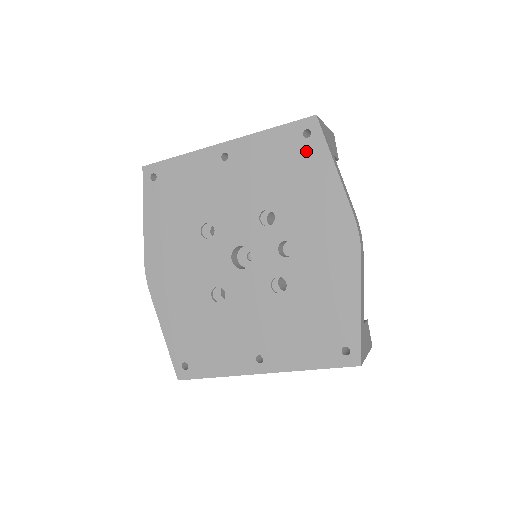
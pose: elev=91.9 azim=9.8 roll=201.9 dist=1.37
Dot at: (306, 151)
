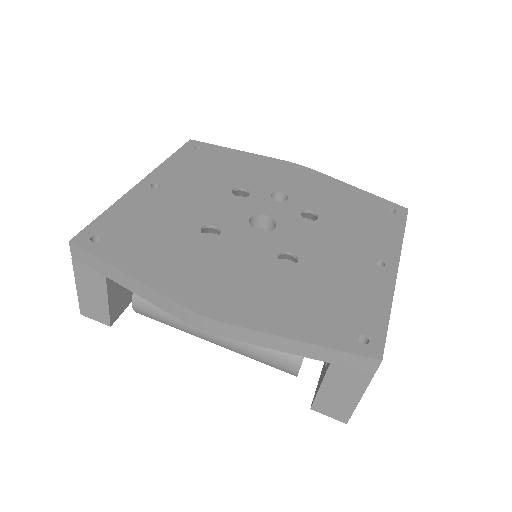
Dot at: (210, 153)
